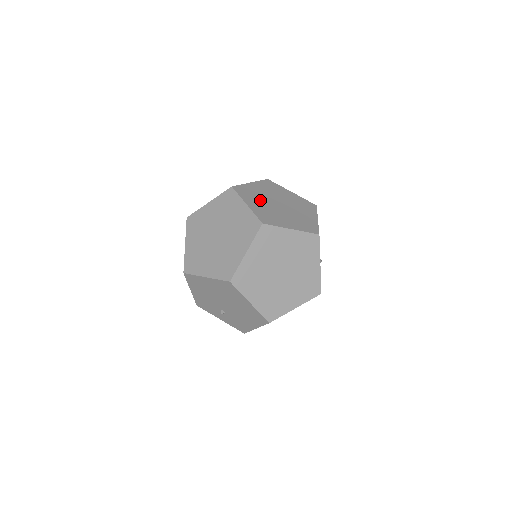
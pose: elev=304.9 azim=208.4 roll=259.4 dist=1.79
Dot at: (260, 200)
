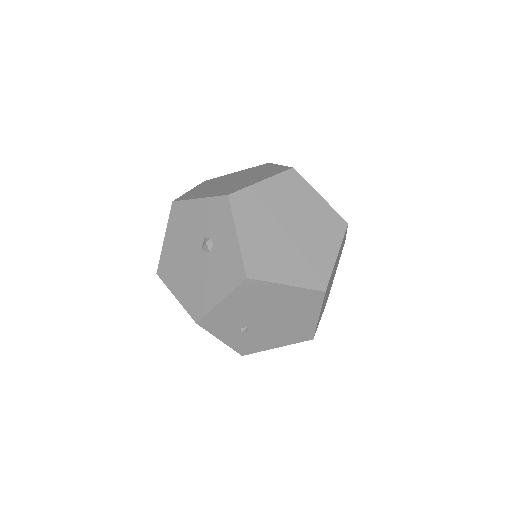
Dot at: occluded
